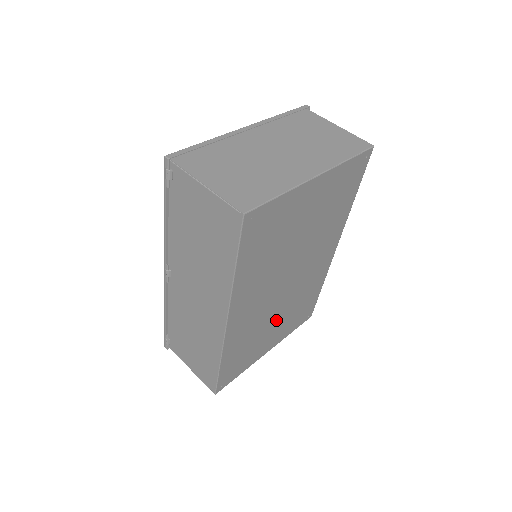
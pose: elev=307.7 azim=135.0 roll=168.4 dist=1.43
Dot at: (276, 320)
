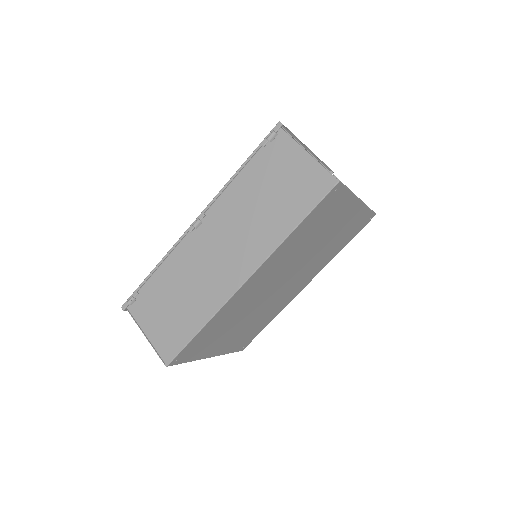
Dot at: (243, 322)
